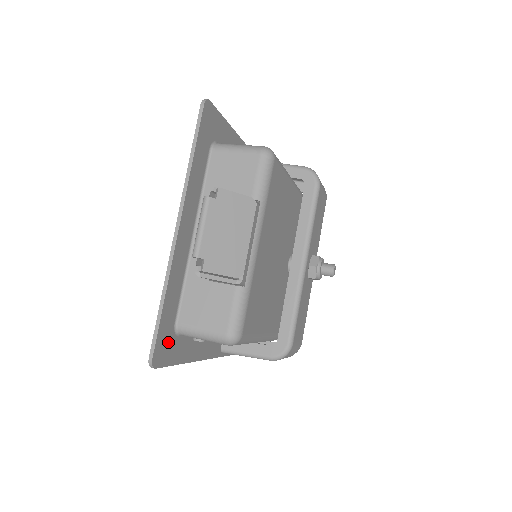
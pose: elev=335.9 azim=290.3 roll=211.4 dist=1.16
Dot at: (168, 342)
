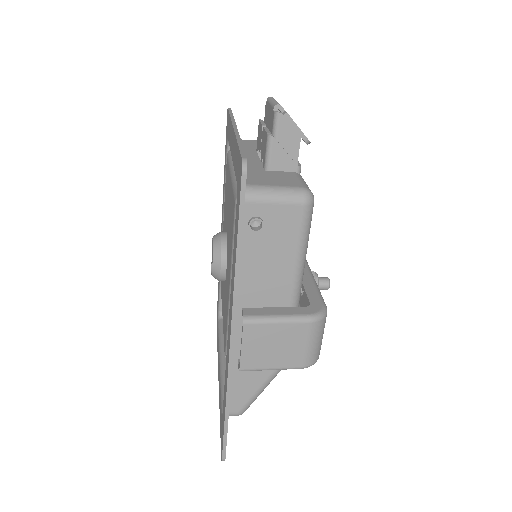
Dot at: occluded
